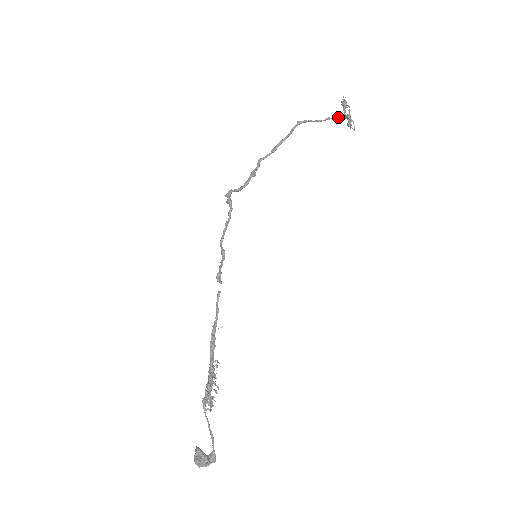
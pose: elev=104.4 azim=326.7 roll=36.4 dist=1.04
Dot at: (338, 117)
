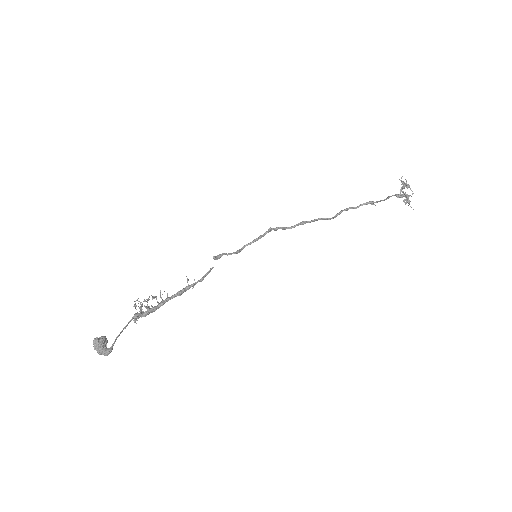
Dot at: (396, 194)
